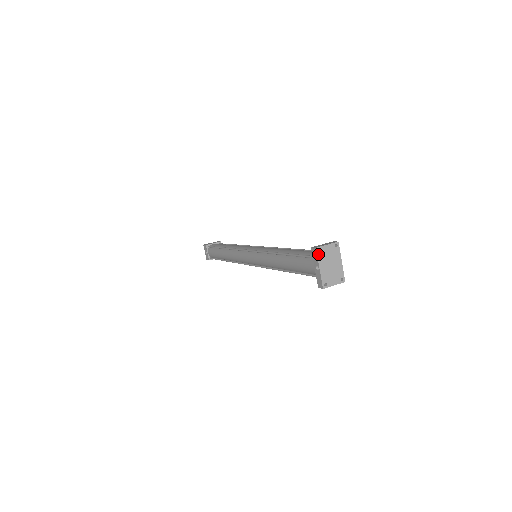
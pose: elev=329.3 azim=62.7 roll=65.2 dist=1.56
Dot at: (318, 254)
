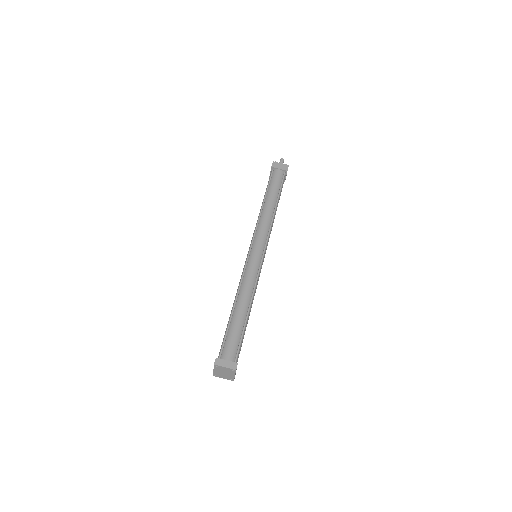
Dot at: (215, 366)
